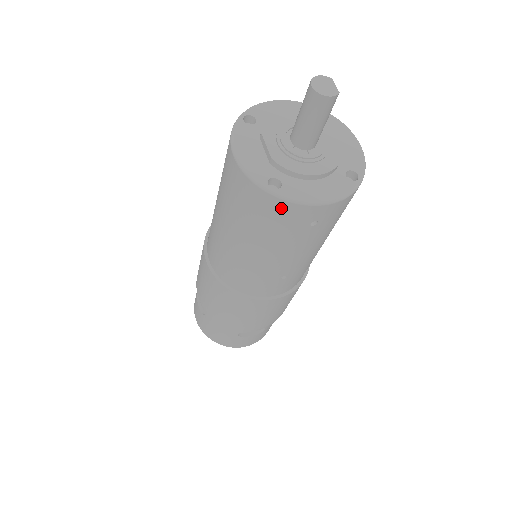
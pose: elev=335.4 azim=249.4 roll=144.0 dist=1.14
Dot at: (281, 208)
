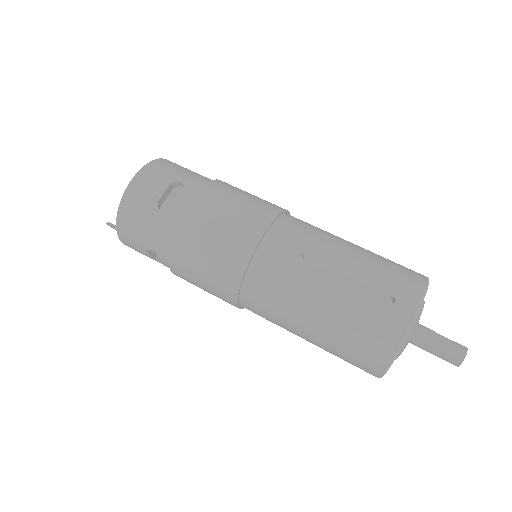
Dot at: occluded
